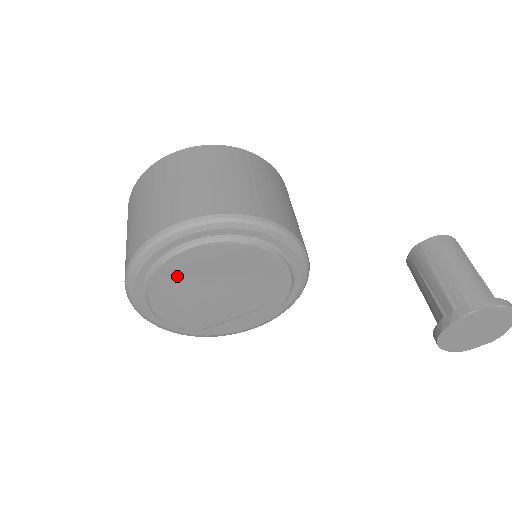
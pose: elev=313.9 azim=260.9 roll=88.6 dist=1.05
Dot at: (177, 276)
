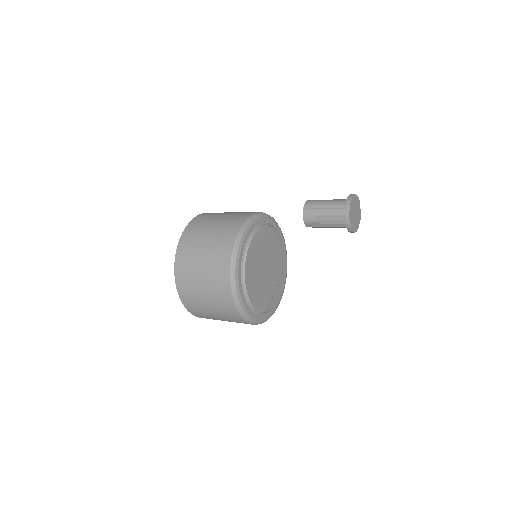
Dot at: (252, 263)
